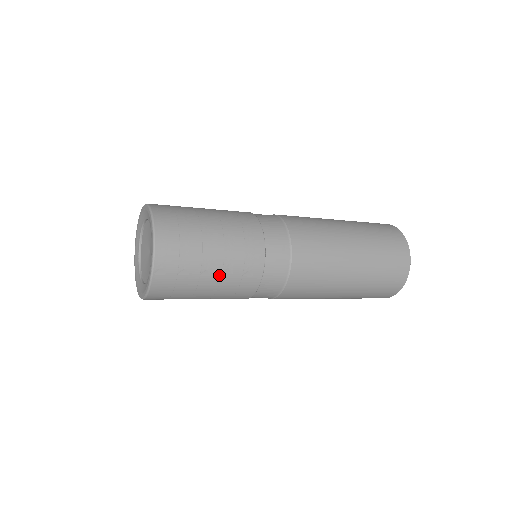
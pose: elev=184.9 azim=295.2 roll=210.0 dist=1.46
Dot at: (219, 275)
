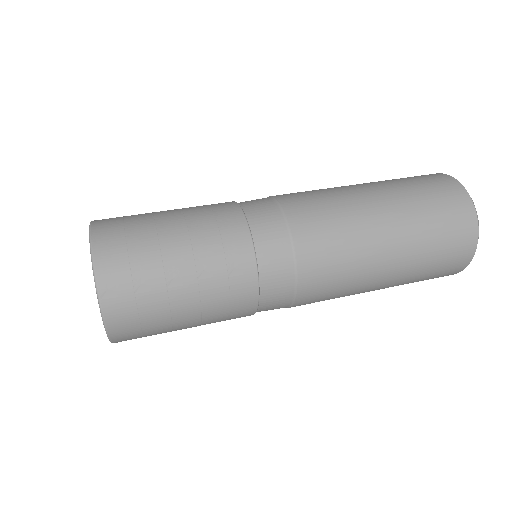
Dot at: (194, 282)
